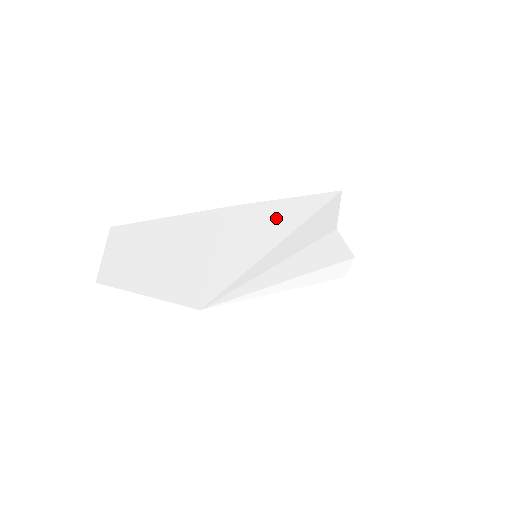
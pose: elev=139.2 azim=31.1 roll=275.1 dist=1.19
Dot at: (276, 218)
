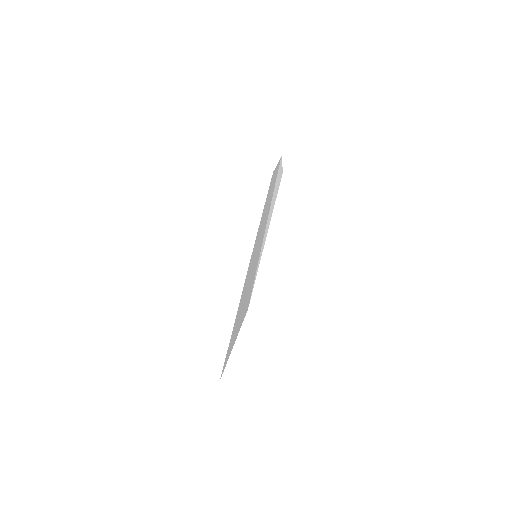
Dot at: (258, 235)
